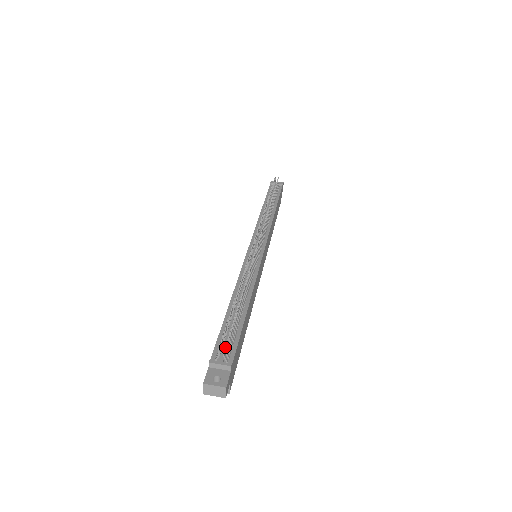
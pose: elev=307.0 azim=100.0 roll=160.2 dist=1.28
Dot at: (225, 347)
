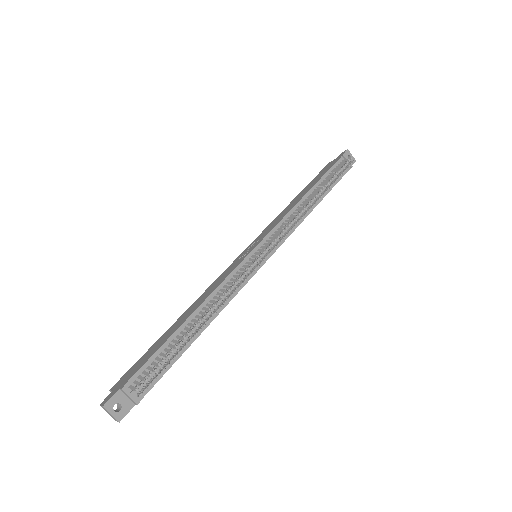
Dot at: (144, 389)
